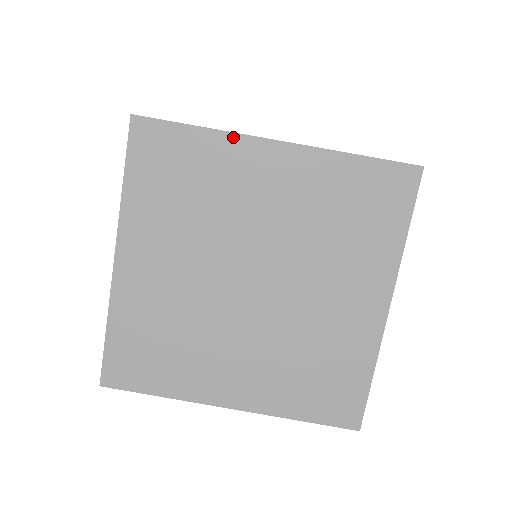
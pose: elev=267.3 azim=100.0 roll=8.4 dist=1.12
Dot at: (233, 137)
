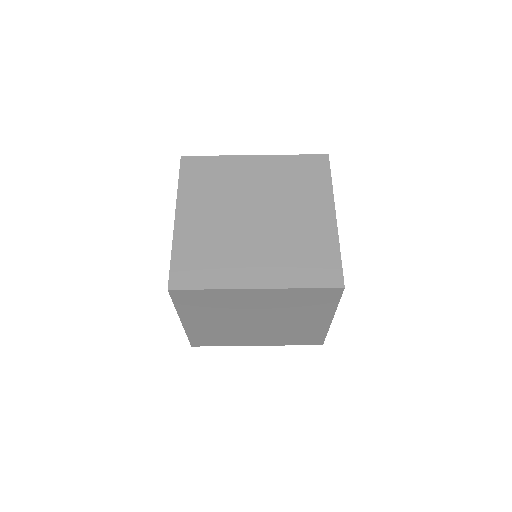
Dot at: (233, 157)
